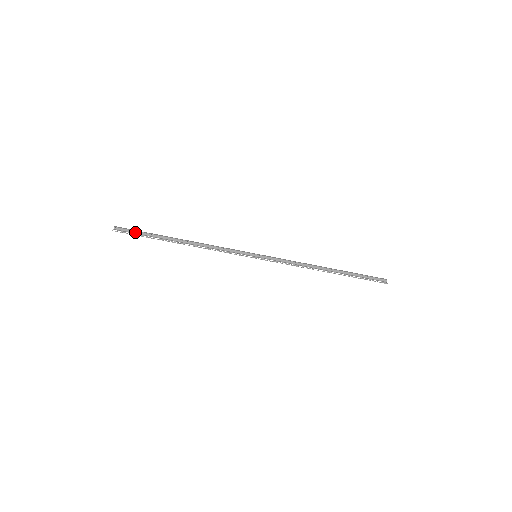
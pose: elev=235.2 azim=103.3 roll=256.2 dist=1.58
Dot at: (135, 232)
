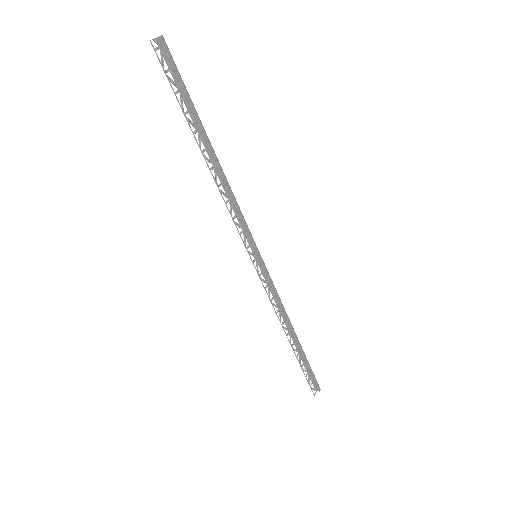
Dot at: (176, 76)
